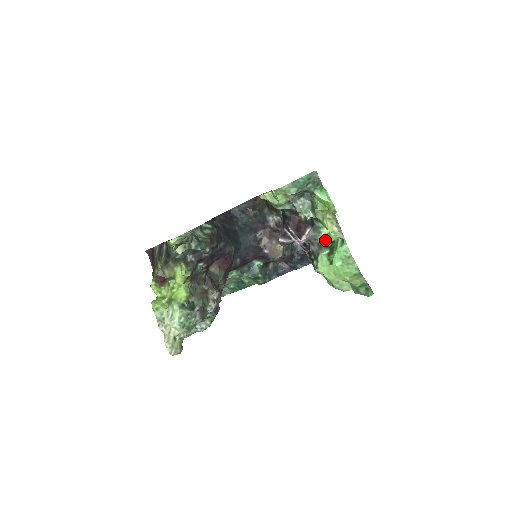
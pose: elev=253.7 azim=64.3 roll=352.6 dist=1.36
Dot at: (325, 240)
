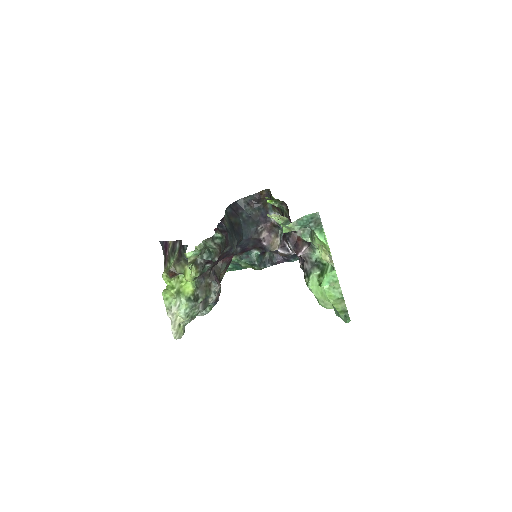
Dot at: (318, 260)
